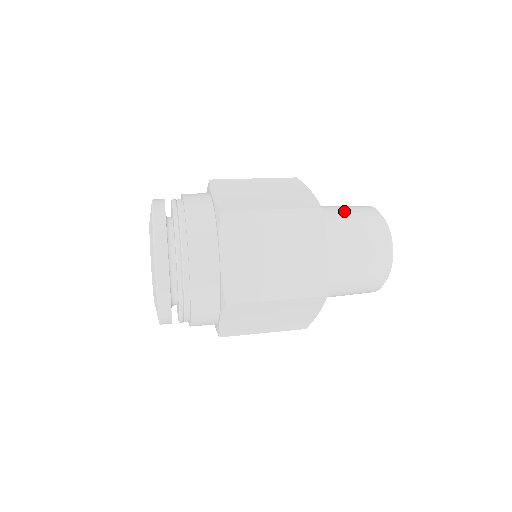
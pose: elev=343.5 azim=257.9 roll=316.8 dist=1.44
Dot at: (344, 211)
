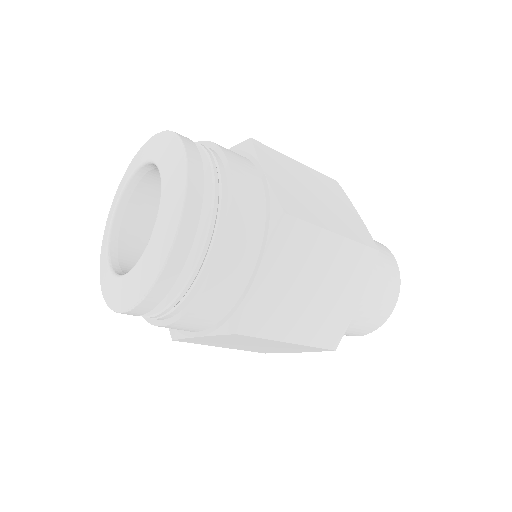
Dot at: occluded
